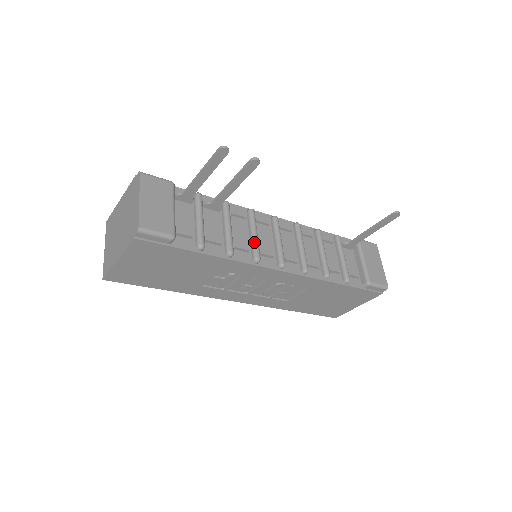
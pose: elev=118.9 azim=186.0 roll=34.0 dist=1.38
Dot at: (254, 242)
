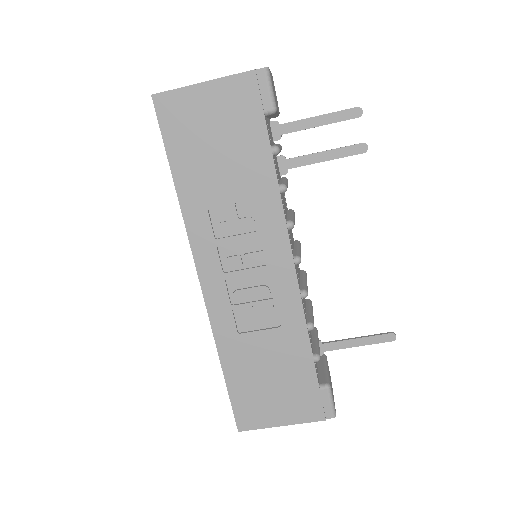
Dot at: (293, 217)
